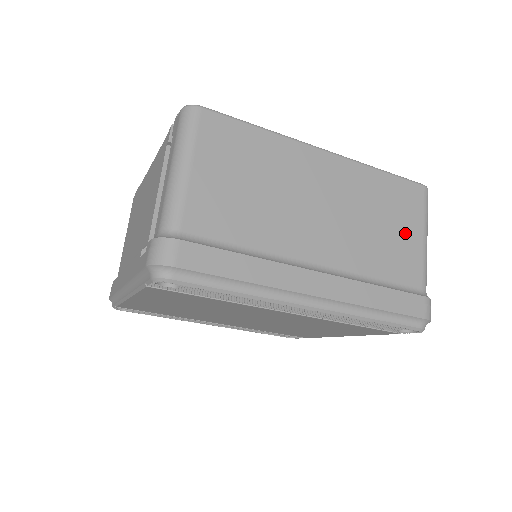
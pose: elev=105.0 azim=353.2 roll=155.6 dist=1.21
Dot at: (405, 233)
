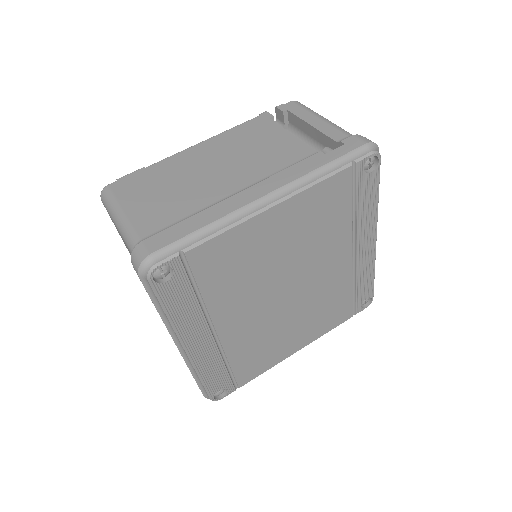
Dot at: occluded
